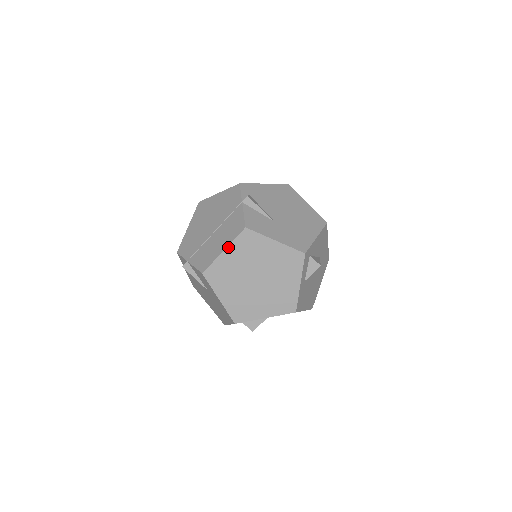
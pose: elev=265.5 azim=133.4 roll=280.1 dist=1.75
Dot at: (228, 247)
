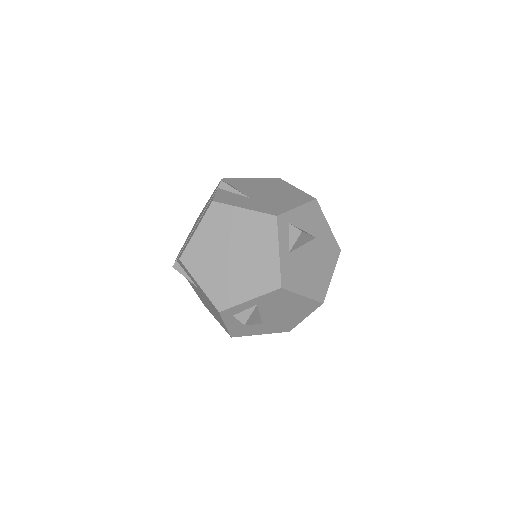
Dot at: (199, 225)
